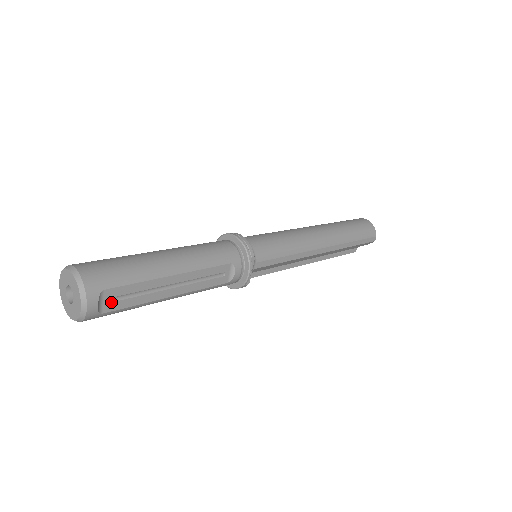
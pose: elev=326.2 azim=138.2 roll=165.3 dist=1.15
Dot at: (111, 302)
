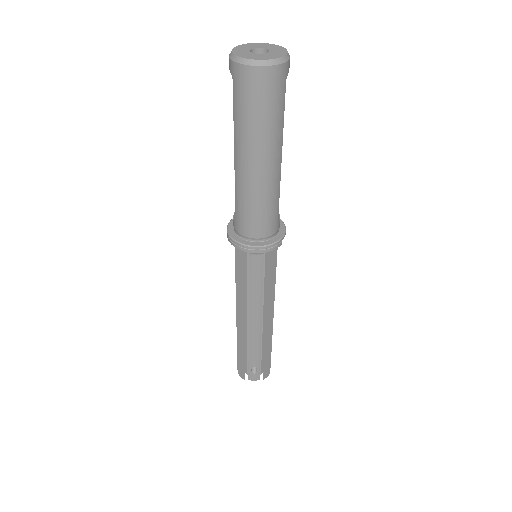
Dot at: occluded
